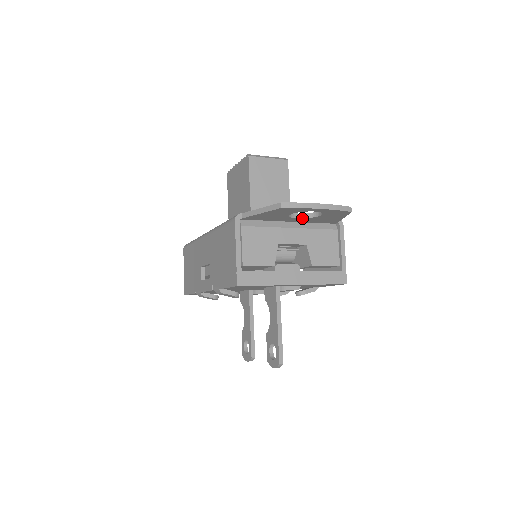
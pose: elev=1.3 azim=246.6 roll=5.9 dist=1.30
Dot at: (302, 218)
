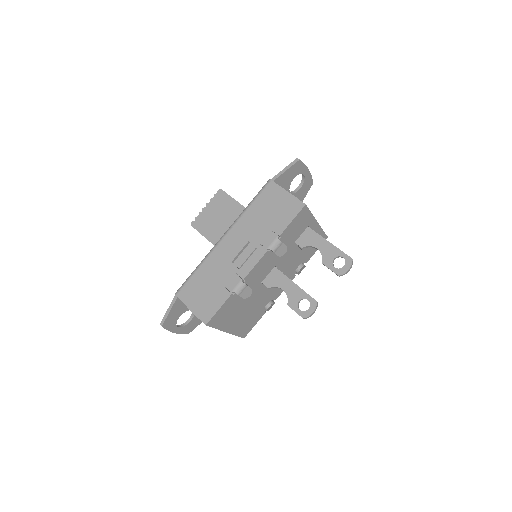
Dot at: (291, 193)
